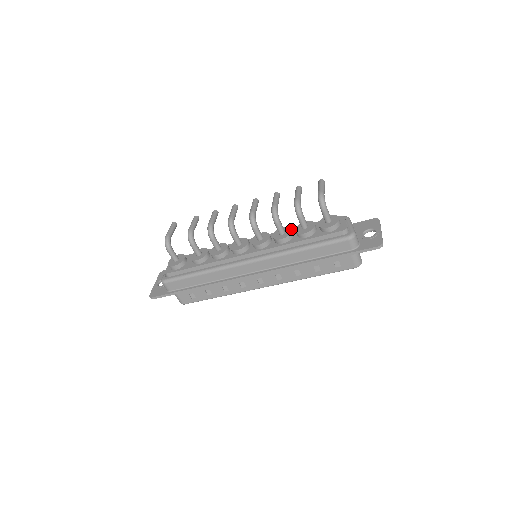
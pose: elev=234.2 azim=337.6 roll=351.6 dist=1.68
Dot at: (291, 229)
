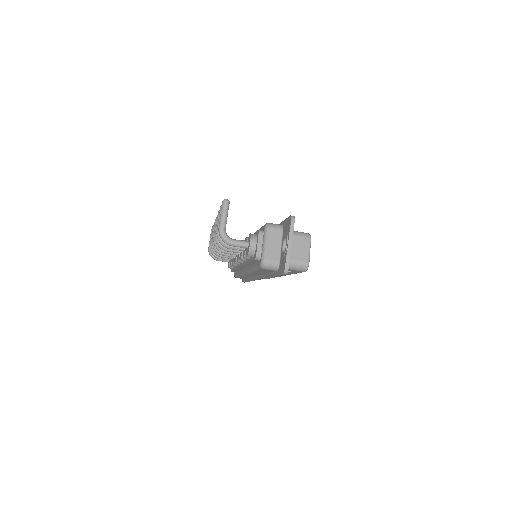
Dot at: occluded
